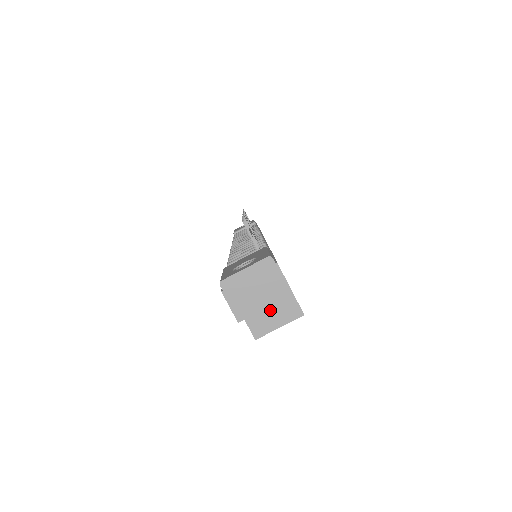
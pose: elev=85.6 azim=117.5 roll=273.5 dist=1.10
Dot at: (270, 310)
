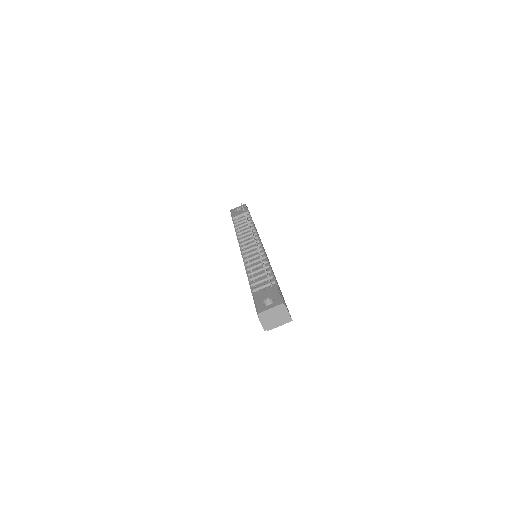
Dot at: occluded
